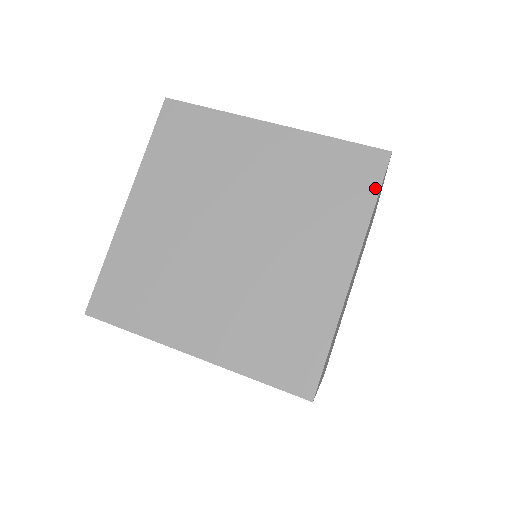
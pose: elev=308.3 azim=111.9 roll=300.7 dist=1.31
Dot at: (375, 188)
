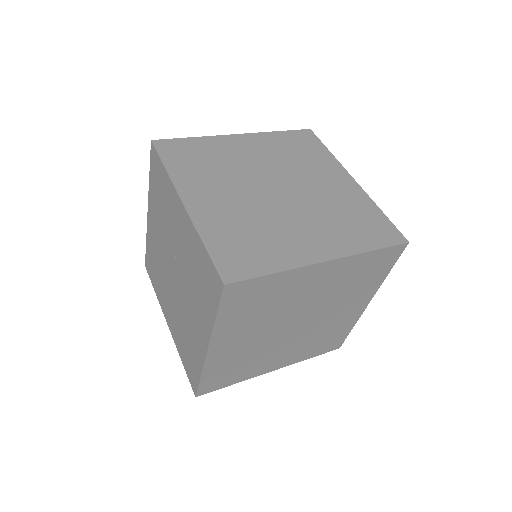
Dot at: (321, 144)
